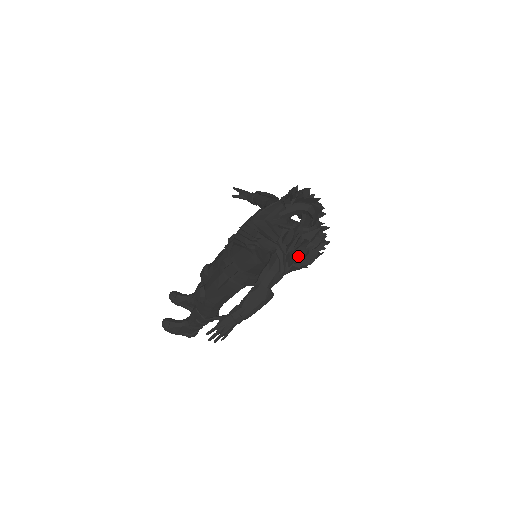
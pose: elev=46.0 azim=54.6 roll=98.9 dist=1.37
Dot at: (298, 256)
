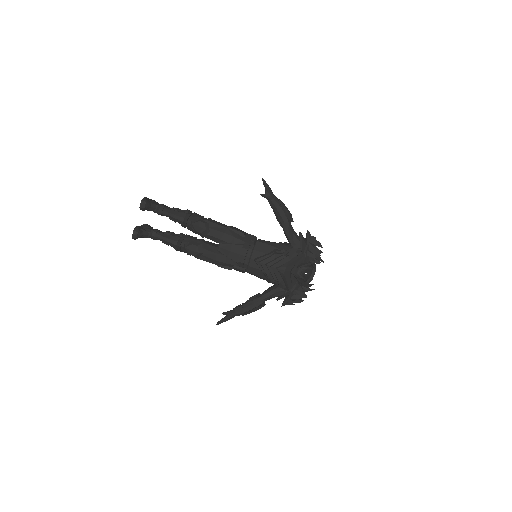
Dot at: occluded
